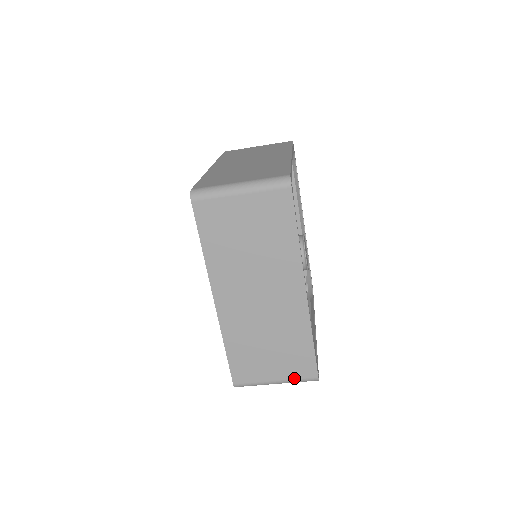
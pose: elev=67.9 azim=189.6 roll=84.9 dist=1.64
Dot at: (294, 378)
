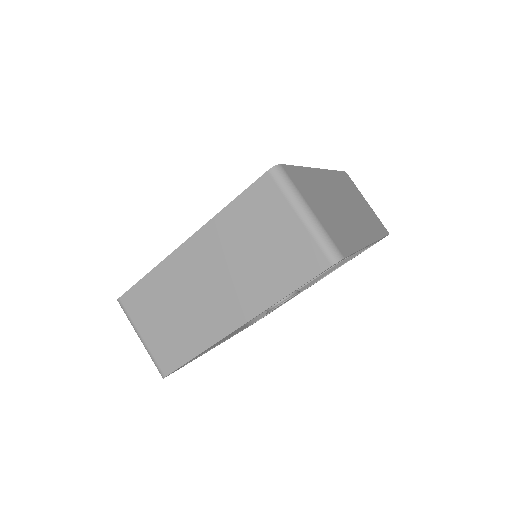
Dot at: (153, 354)
